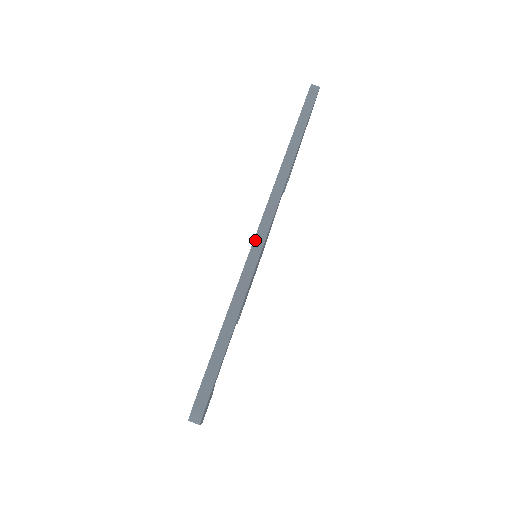
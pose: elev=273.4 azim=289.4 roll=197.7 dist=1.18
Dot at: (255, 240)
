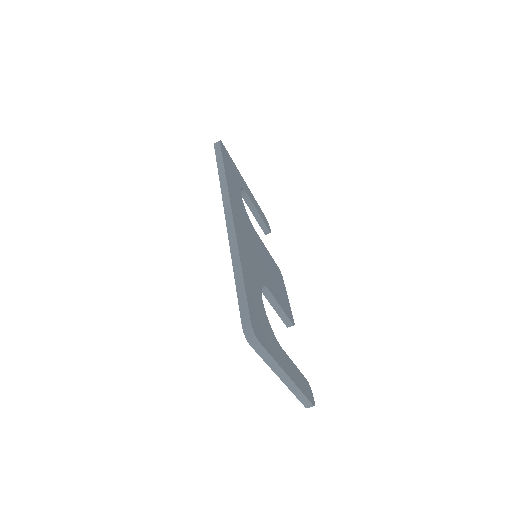
Dot at: (227, 226)
